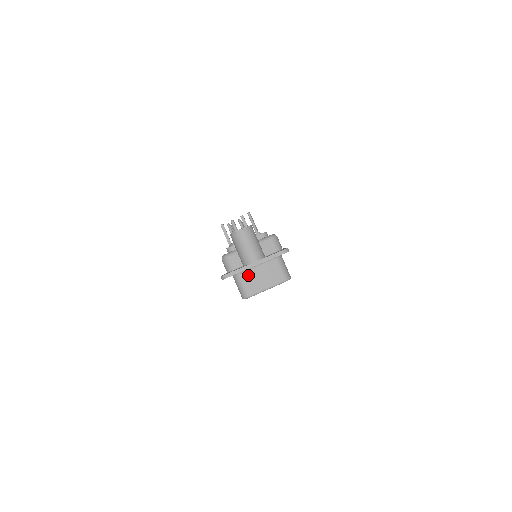
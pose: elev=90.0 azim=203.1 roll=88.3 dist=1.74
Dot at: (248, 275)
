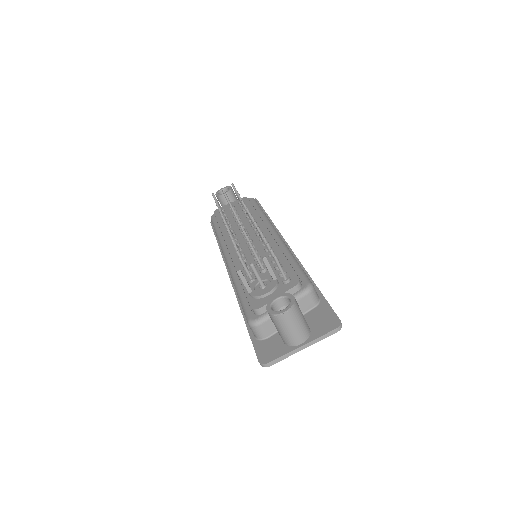
Dot at: occluded
